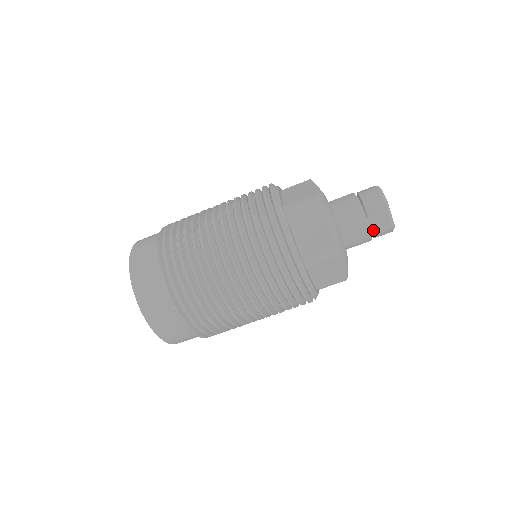
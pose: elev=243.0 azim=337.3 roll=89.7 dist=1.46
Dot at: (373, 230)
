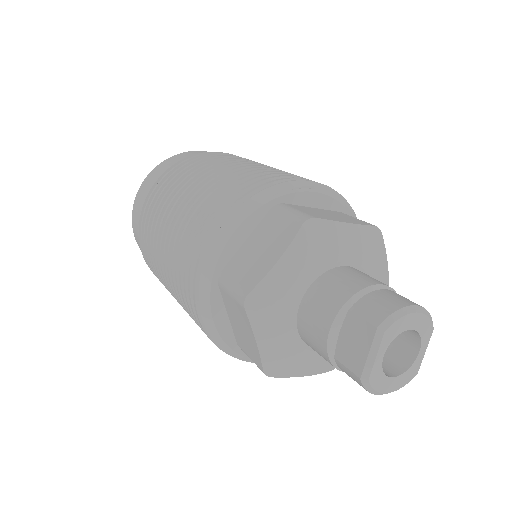
Dot at: (338, 349)
